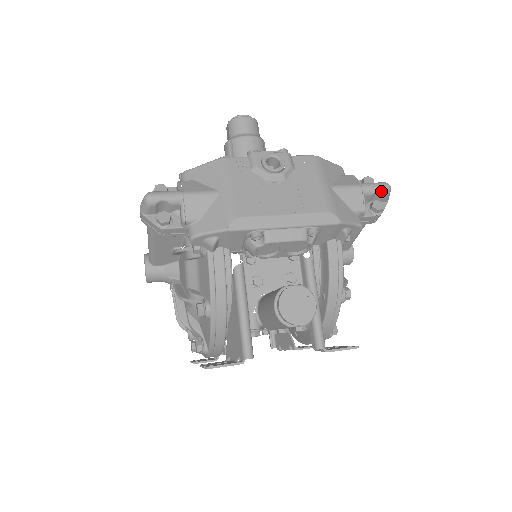
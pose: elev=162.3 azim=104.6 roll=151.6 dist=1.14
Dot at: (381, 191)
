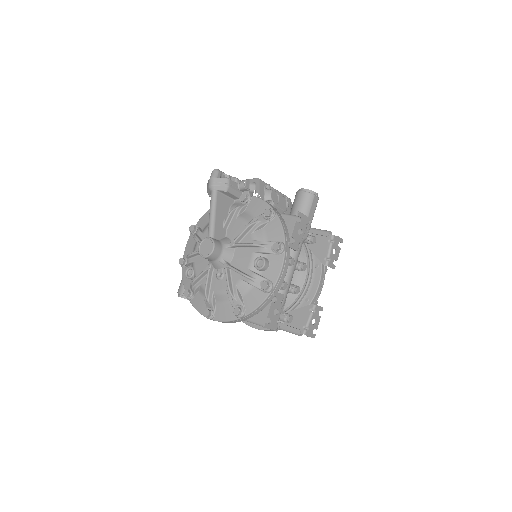
Dot at: occluded
